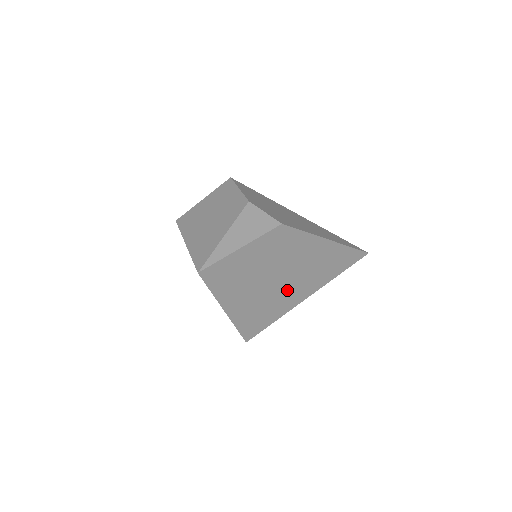
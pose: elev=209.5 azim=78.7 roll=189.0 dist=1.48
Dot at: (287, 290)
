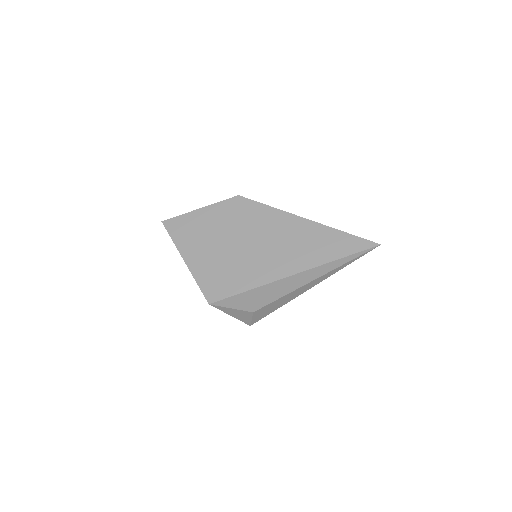
Dot at: (255, 260)
